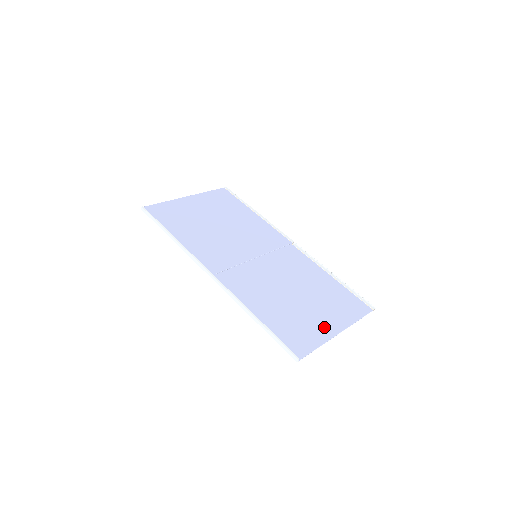
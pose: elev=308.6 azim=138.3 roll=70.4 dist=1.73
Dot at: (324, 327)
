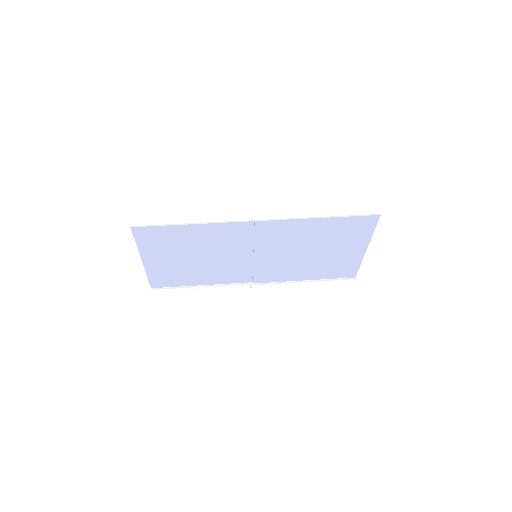
Dot at: (357, 245)
